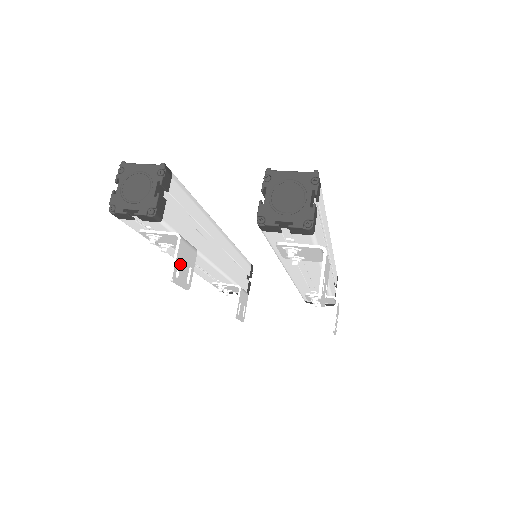
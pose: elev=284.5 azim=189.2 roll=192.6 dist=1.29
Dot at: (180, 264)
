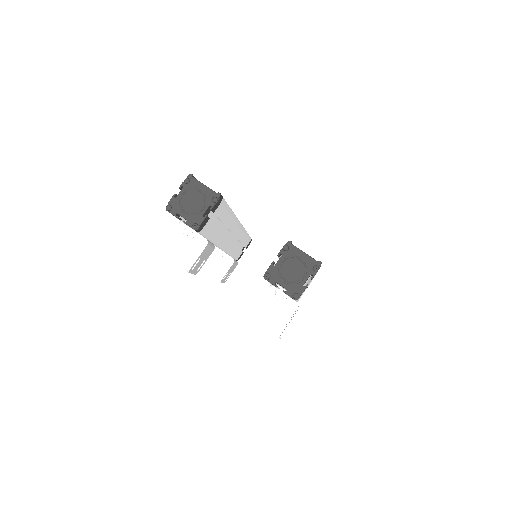
Dot at: (199, 260)
